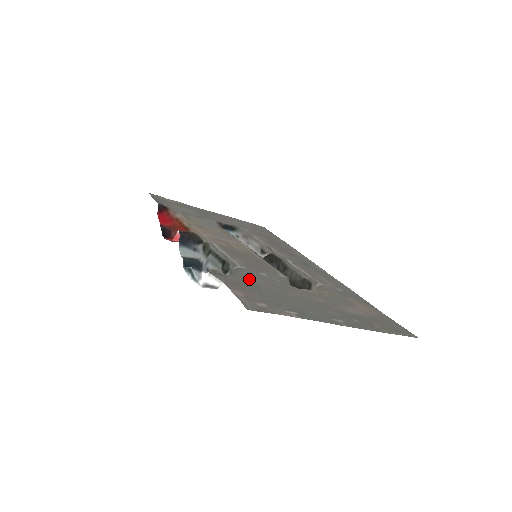
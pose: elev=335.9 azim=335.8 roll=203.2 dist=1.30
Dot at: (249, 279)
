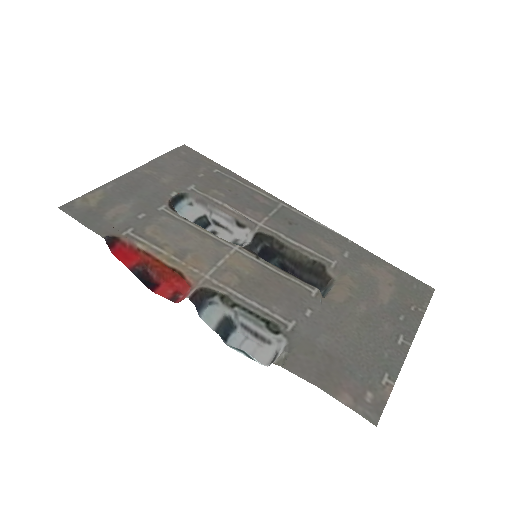
Dot at: (317, 346)
